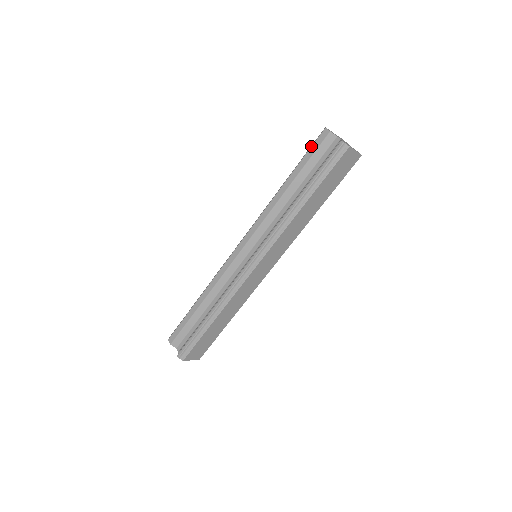
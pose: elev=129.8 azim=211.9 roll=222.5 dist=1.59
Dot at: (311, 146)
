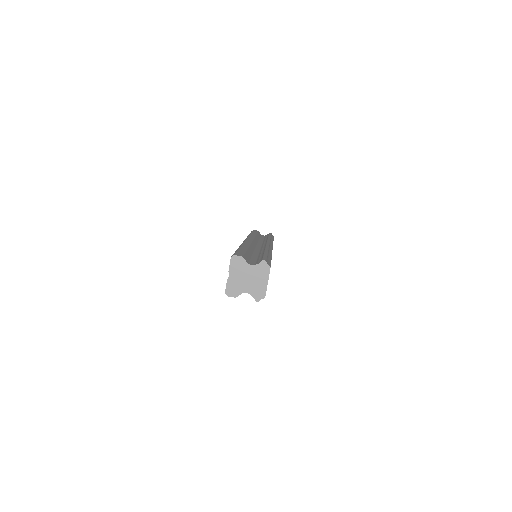
Dot at: occluded
